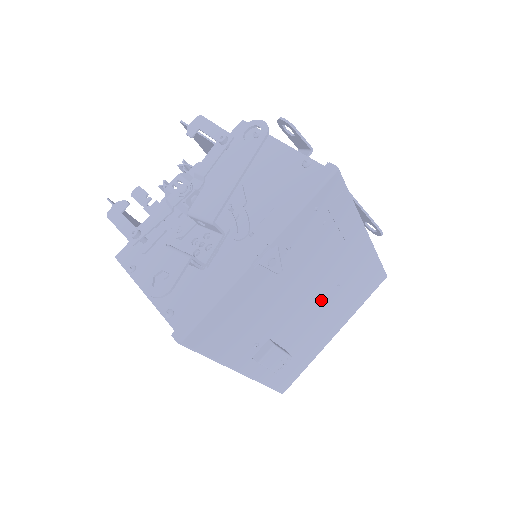
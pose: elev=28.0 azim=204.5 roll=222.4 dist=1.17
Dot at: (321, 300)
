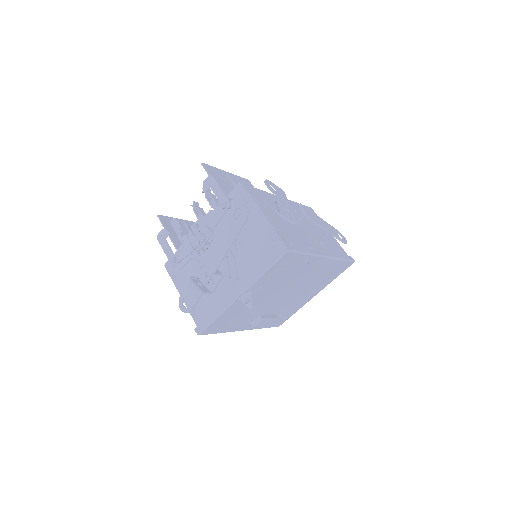
Dot at: (296, 290)
